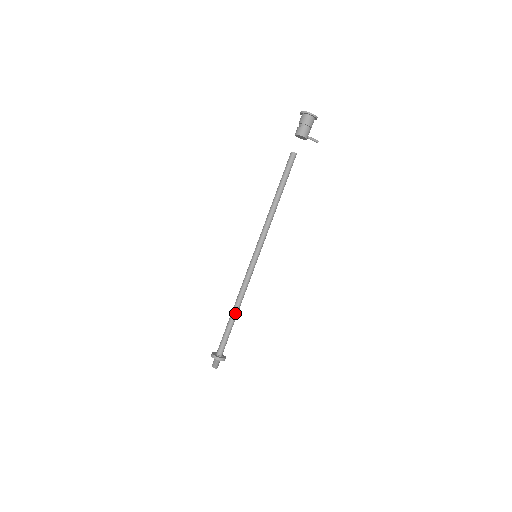
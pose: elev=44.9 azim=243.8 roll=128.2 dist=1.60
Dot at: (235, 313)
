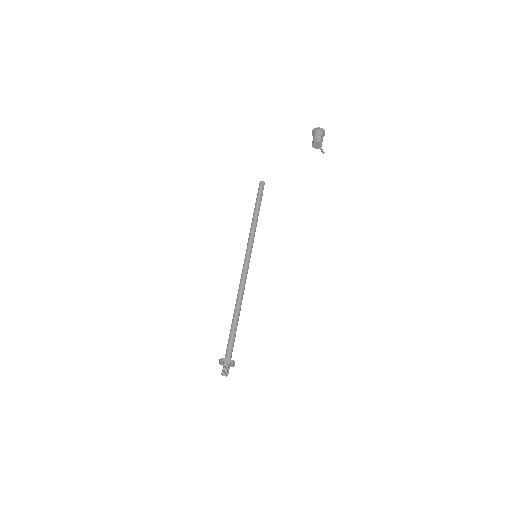
Dot at: (238, 314)
